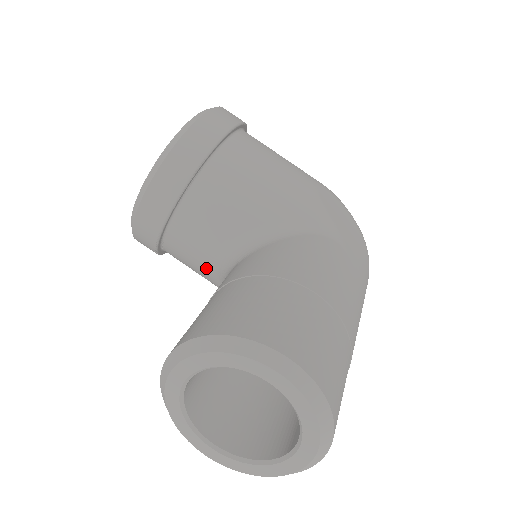
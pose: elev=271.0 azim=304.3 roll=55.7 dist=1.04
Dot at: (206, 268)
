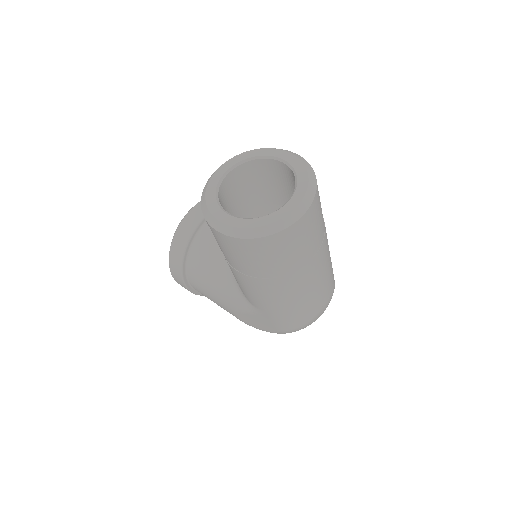
Dot at: (221, 252)
